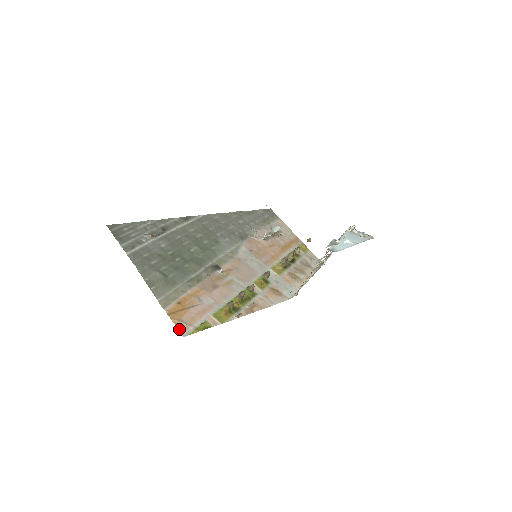
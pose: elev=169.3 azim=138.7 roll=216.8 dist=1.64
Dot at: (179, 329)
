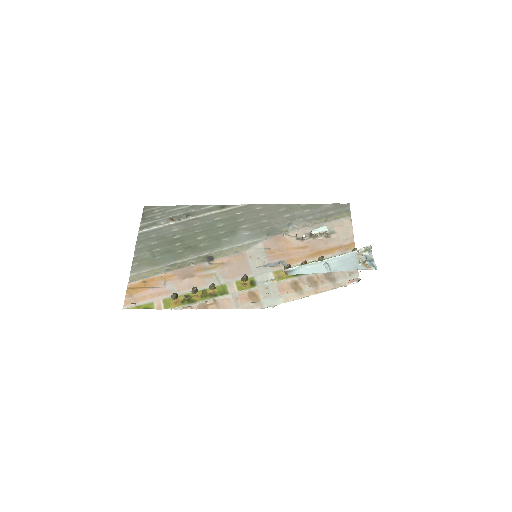
Dot at: (125, 302)
